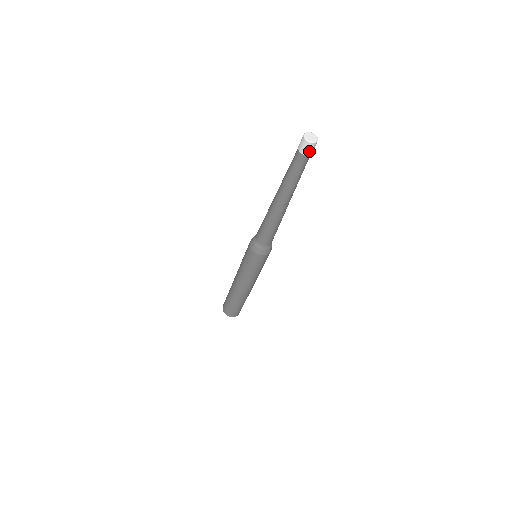
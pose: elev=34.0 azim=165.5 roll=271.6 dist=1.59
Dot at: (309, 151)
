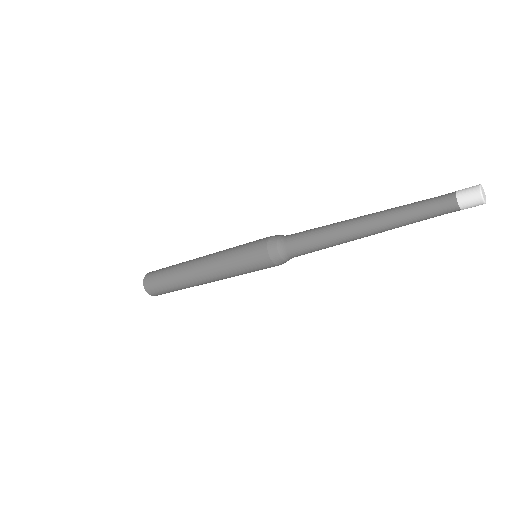
Dot at: (468, 207)
